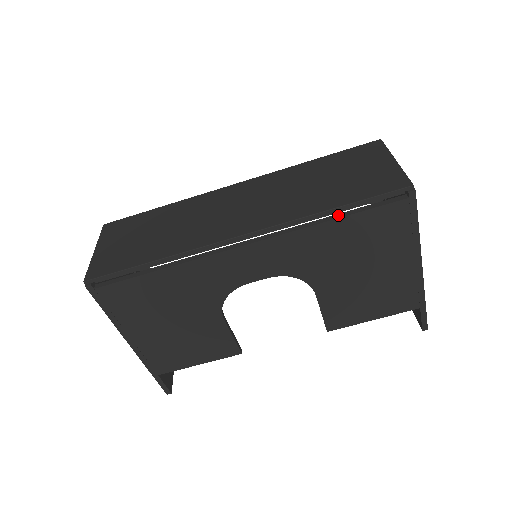
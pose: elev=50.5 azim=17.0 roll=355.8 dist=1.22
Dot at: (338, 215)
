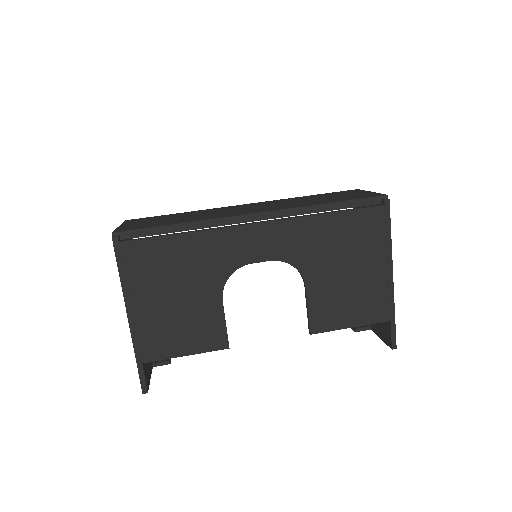
Dot at: (332, 211)
